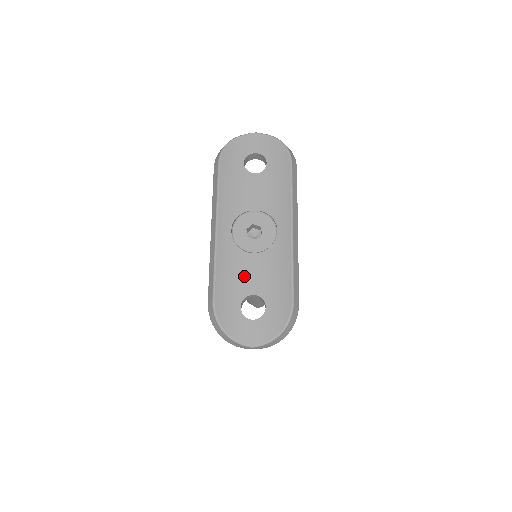
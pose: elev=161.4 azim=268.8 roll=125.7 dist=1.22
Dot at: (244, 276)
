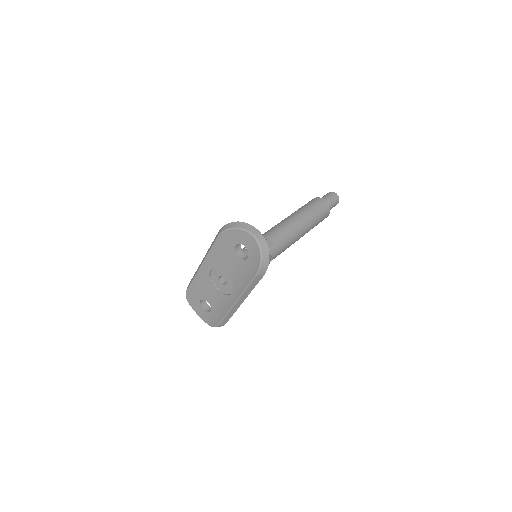
Dot at: (207, 292)
